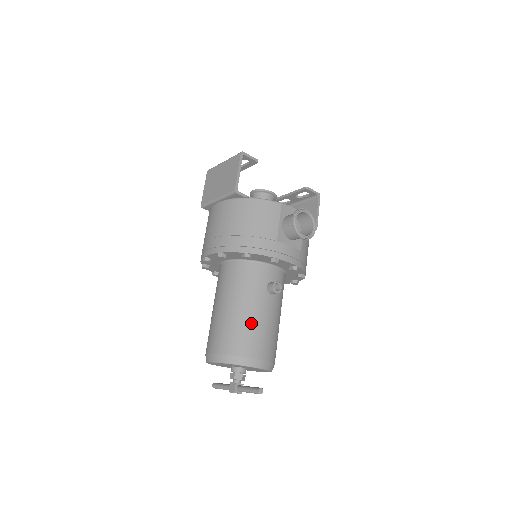
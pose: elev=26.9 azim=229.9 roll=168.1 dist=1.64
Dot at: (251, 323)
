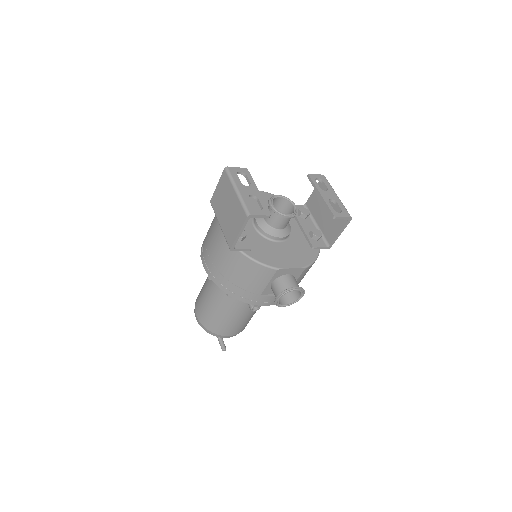
Dot at: (227, 320)
